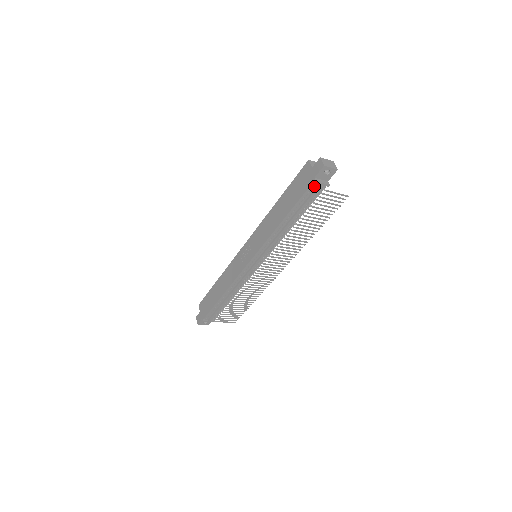
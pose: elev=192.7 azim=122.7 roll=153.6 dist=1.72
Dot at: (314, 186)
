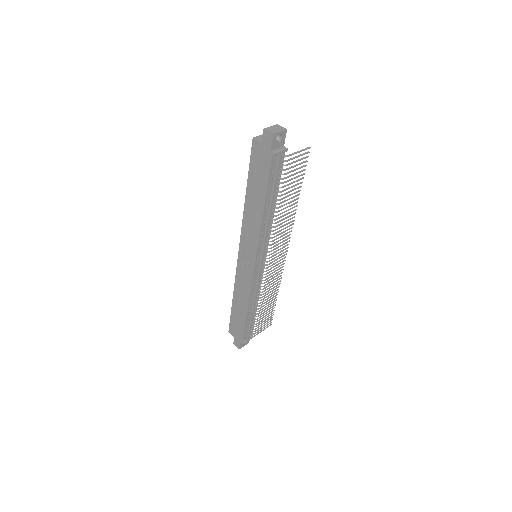
Dot at: (275, 159)
